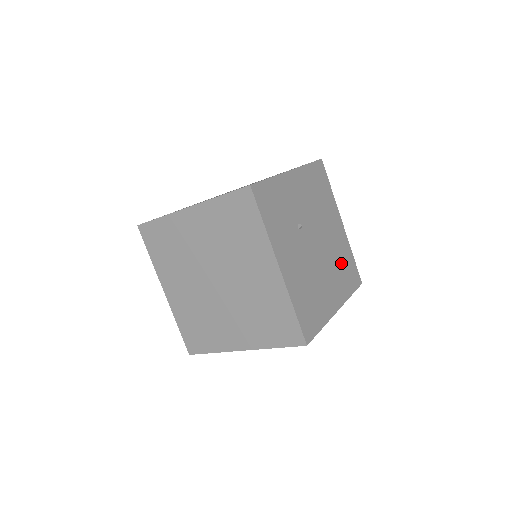
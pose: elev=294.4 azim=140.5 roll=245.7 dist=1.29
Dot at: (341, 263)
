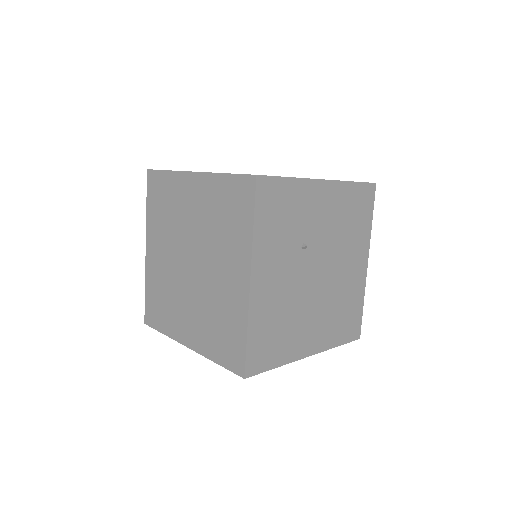
Dot at: (342, 306)
